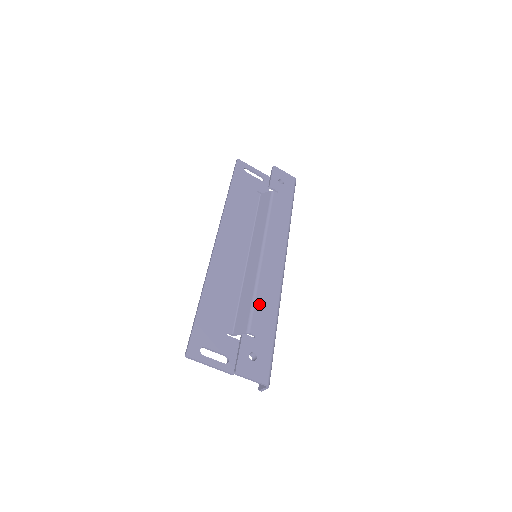
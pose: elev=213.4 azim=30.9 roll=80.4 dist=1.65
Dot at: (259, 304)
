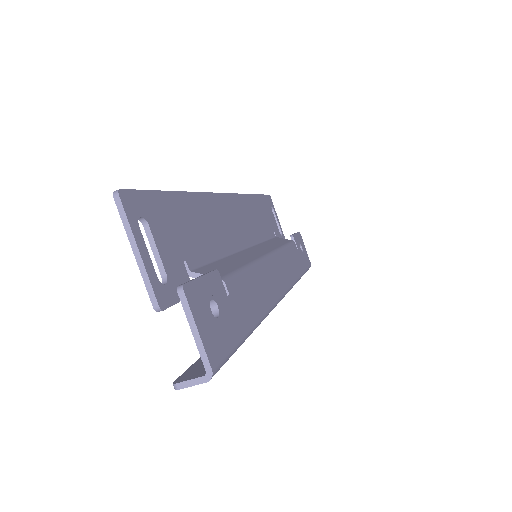
Dot at: (248, 279)
